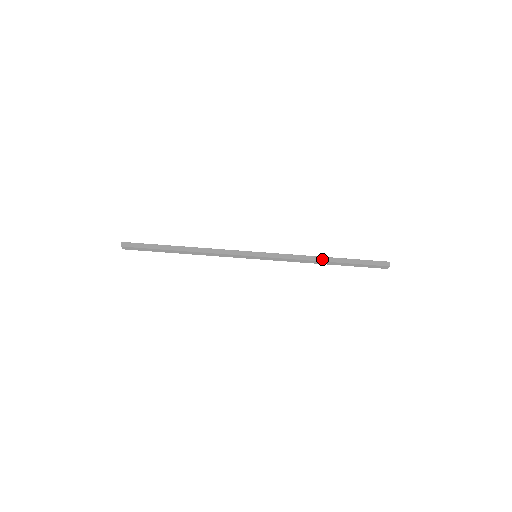
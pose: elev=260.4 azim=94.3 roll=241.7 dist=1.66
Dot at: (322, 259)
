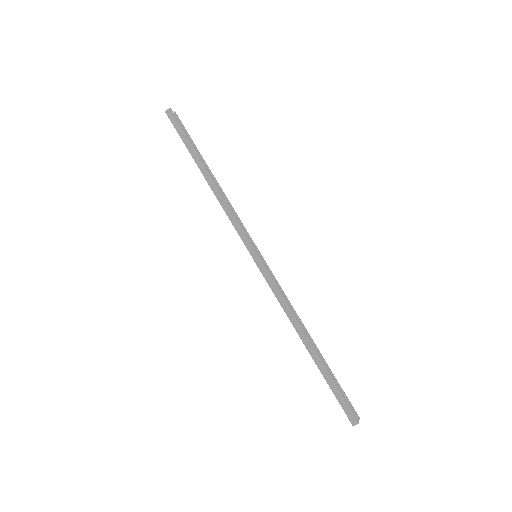
Dot at: (302, 335)
